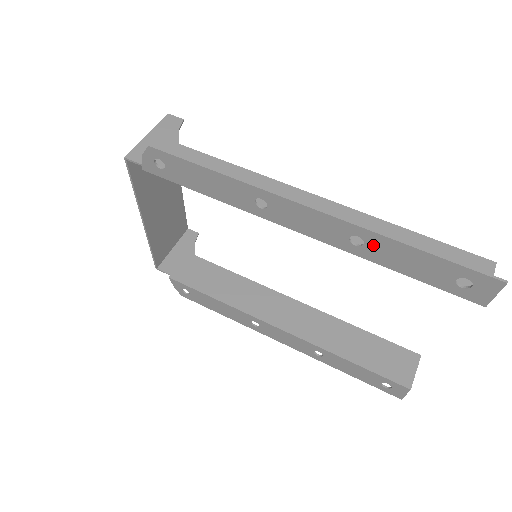
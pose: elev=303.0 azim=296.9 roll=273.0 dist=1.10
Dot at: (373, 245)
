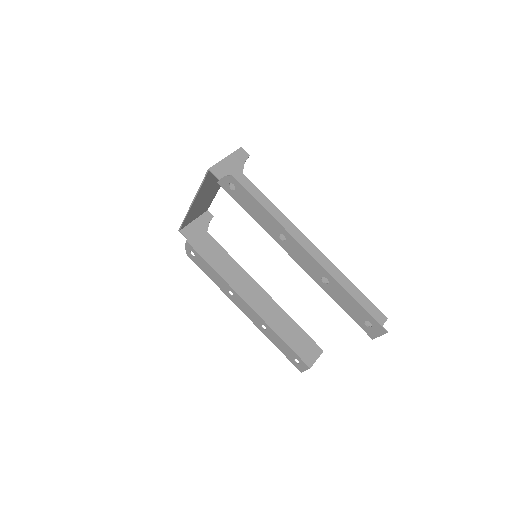
Dot at: (333, 286)
